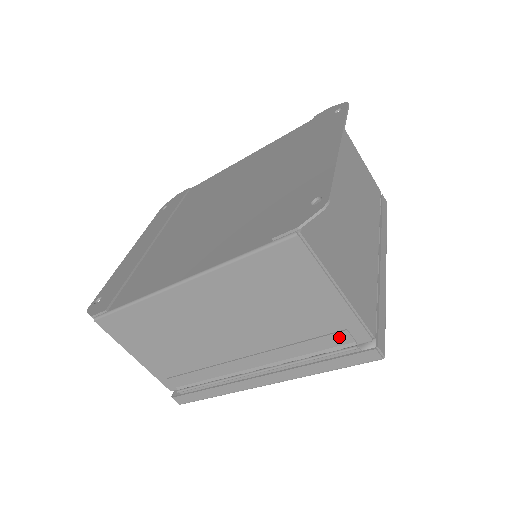
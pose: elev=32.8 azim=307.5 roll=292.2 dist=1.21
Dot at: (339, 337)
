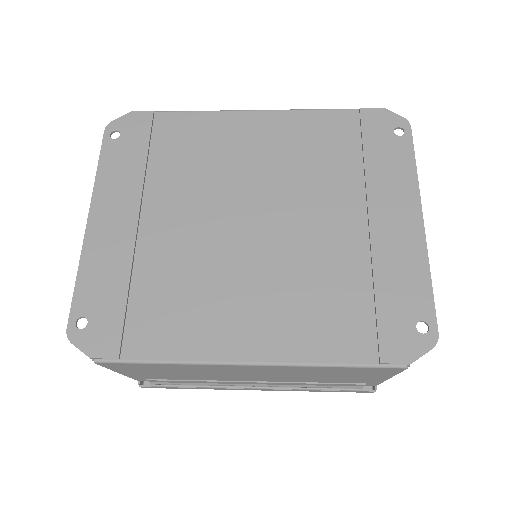
Dot at: (354, 385)
